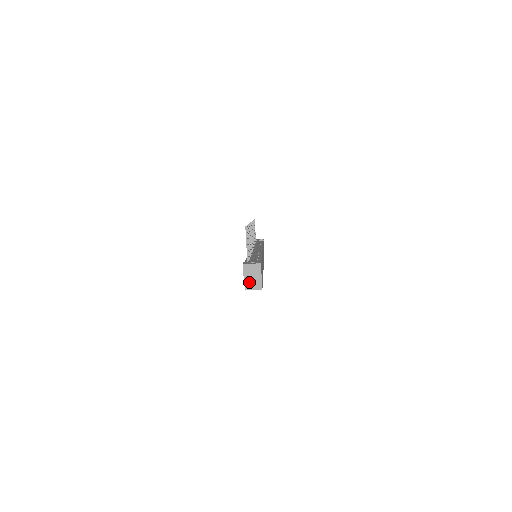
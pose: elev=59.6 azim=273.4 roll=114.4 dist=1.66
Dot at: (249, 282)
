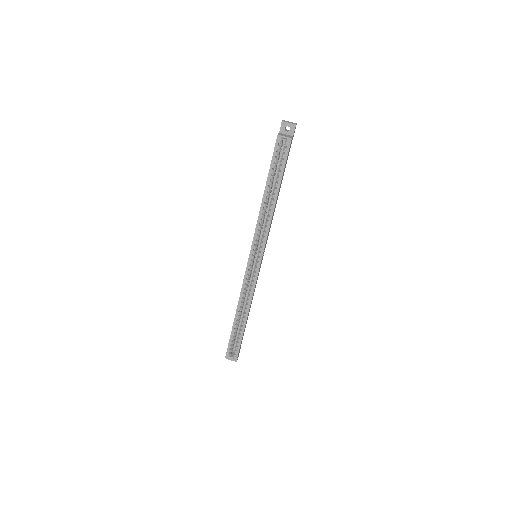
Dot at: (282, 135)
